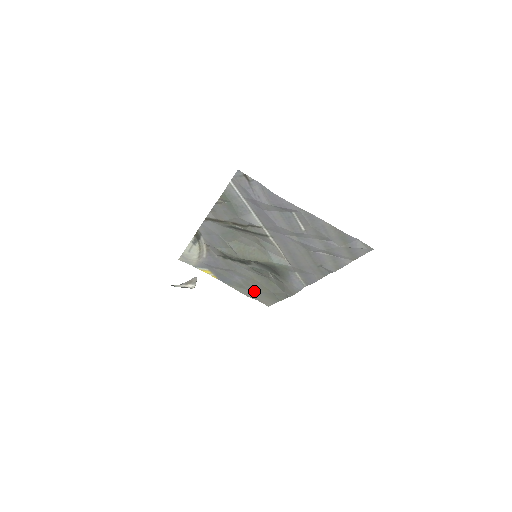
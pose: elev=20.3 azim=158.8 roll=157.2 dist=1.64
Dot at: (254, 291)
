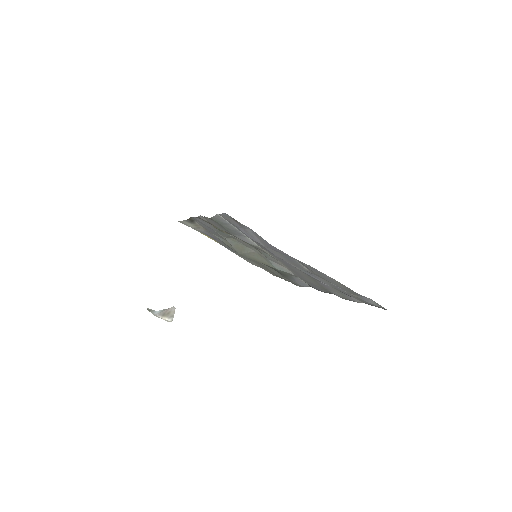
Dot at: (258, 264)
